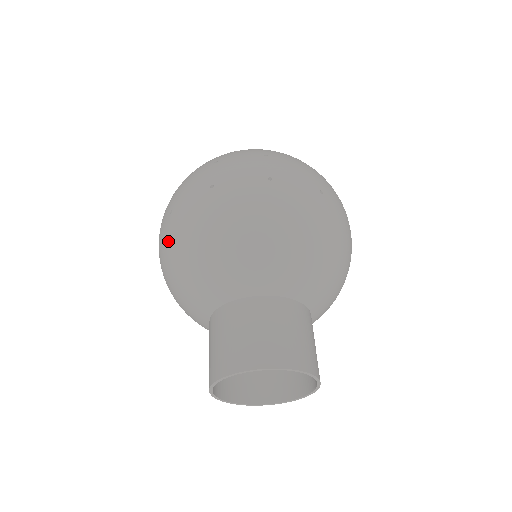
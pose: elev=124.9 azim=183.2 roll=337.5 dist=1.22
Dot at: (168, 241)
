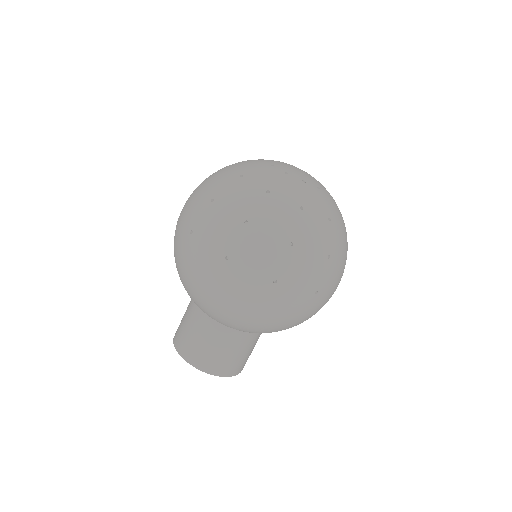
Dot at: occluded
